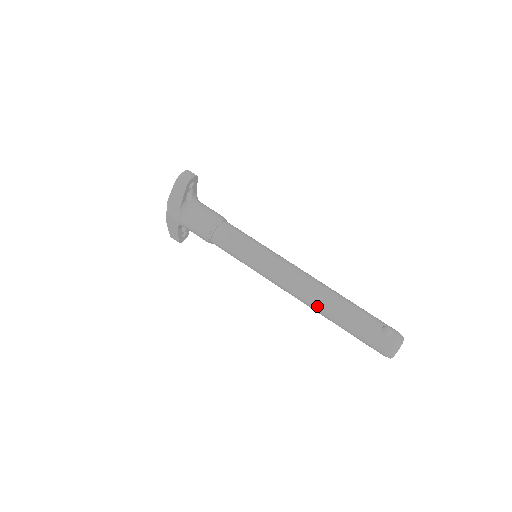
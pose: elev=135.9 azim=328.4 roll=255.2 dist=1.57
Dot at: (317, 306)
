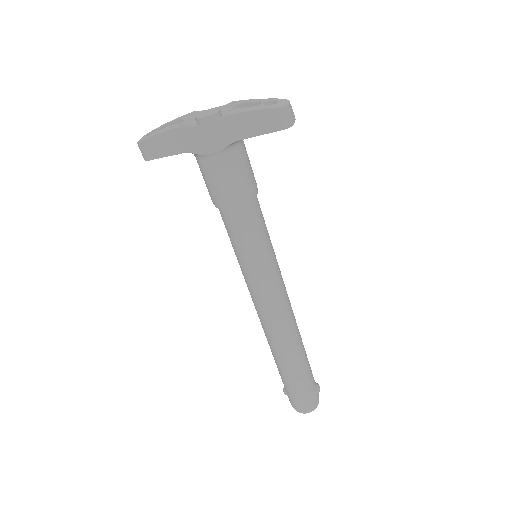
Dot at: (285, 347)
